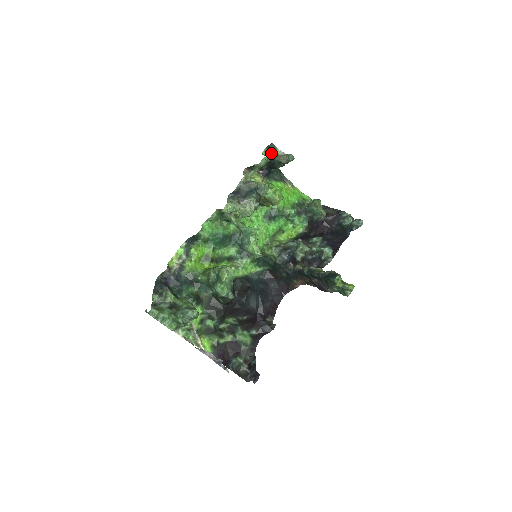
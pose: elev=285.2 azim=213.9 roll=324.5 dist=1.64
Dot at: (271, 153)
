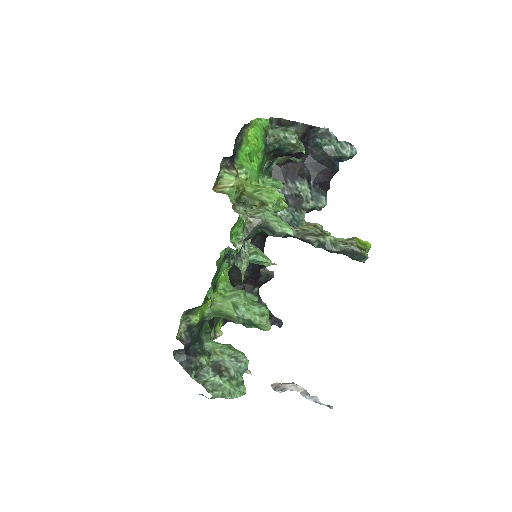
Dot at: (269, 168)
